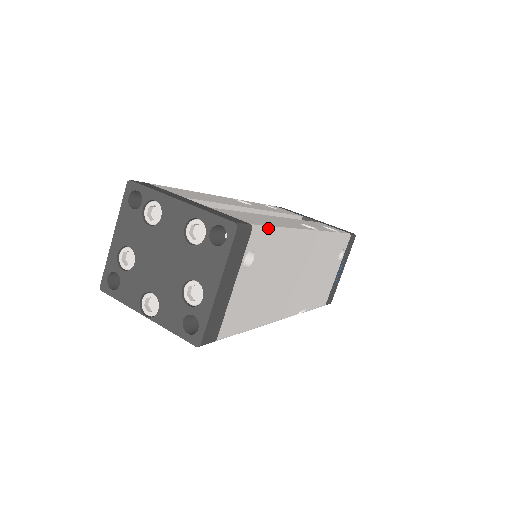
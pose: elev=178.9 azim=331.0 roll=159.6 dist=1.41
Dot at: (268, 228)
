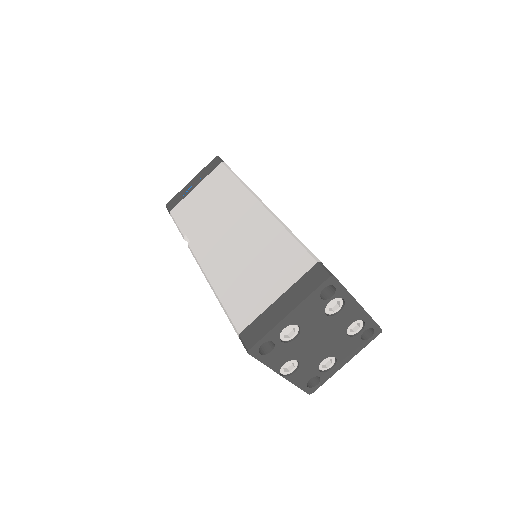
Dot at: occluded
